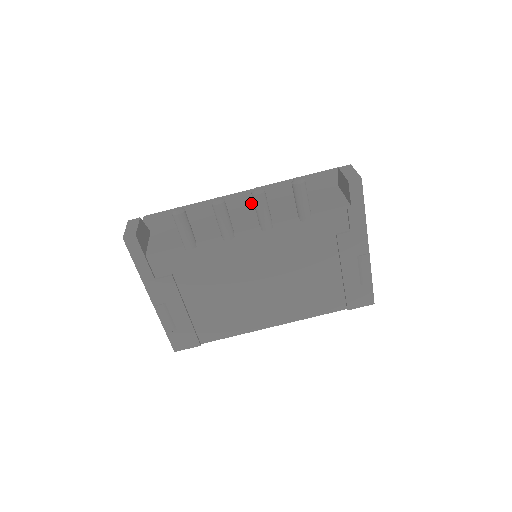
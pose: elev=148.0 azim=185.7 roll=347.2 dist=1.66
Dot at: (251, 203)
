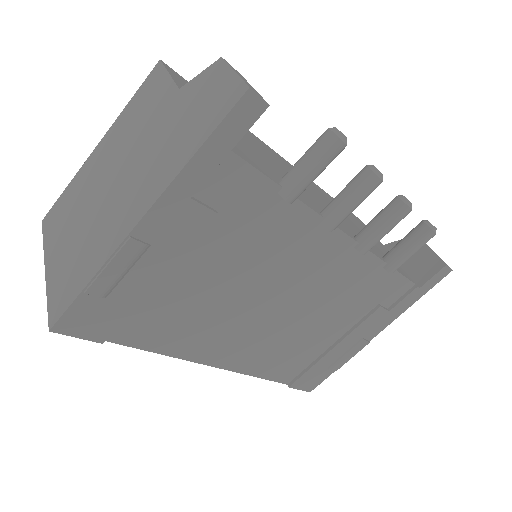
Dot at: (315, 191)
